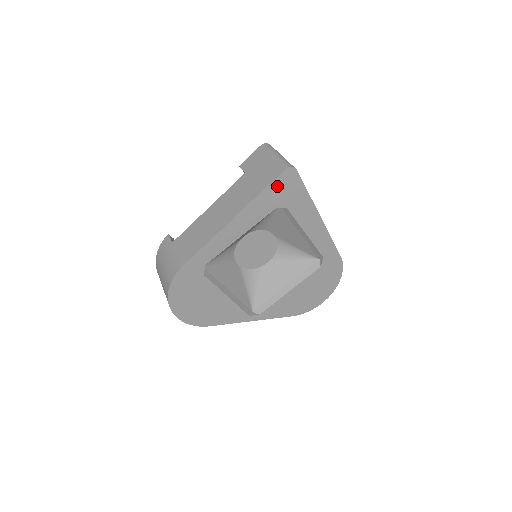
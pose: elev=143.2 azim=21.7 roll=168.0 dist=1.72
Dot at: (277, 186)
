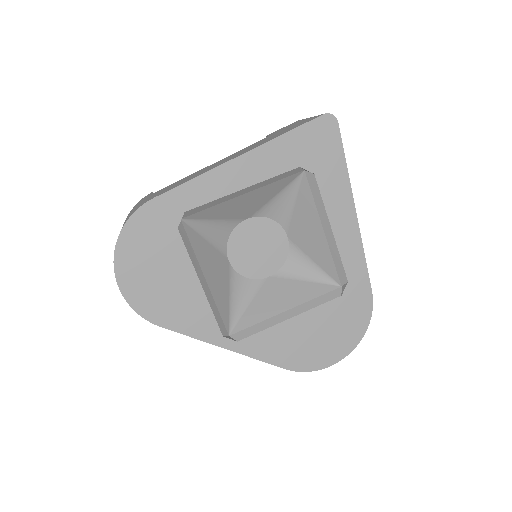
Dot at: (308, 134)
